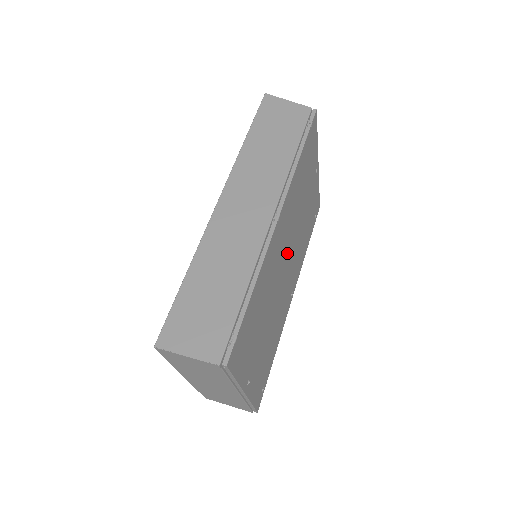
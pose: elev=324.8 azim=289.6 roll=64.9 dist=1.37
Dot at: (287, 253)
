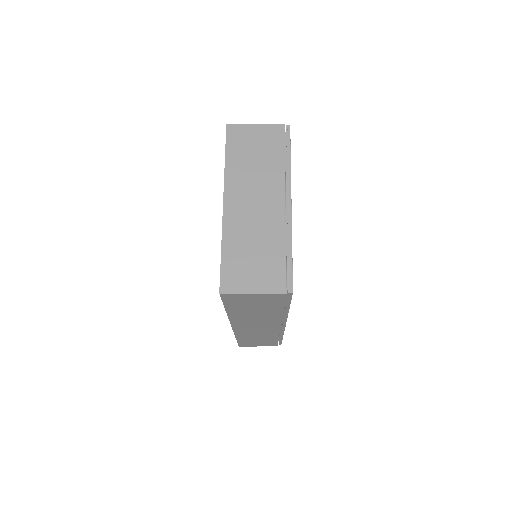
Dot at: occluded
